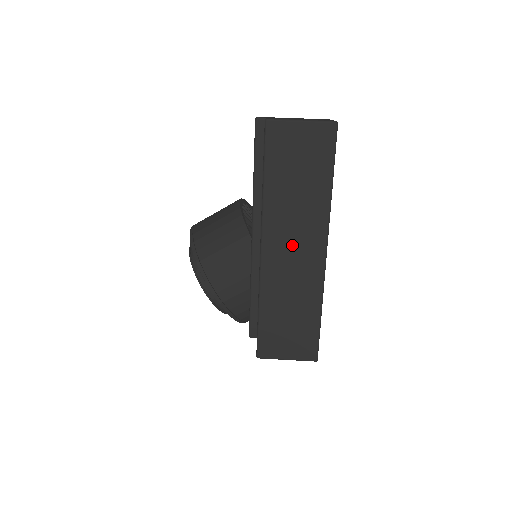
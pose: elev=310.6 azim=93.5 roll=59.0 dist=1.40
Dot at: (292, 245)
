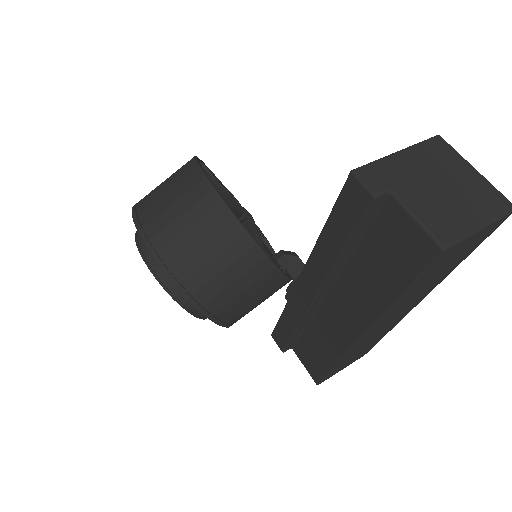
Dot at: (394, 318)
